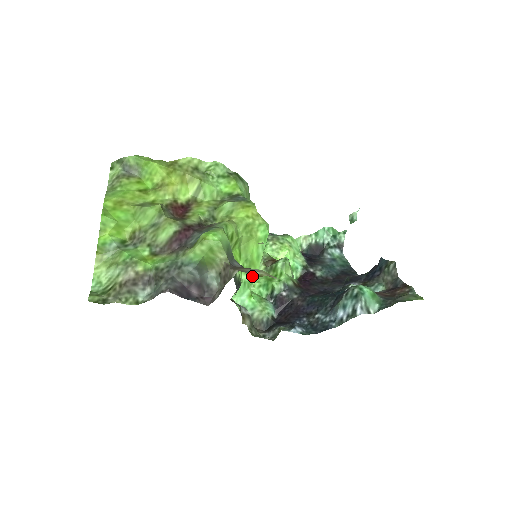
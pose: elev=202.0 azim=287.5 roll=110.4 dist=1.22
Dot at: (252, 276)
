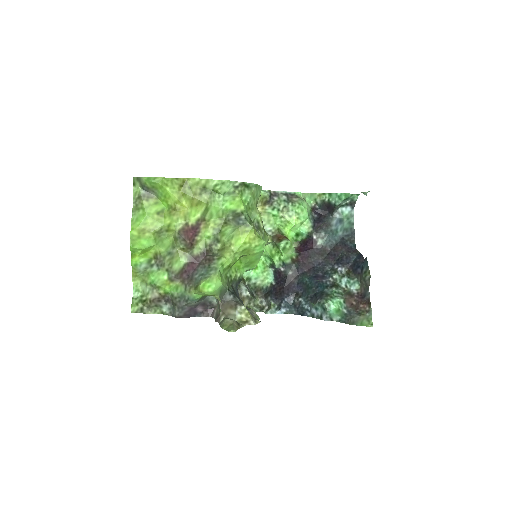
Dot at: (253, 266)
